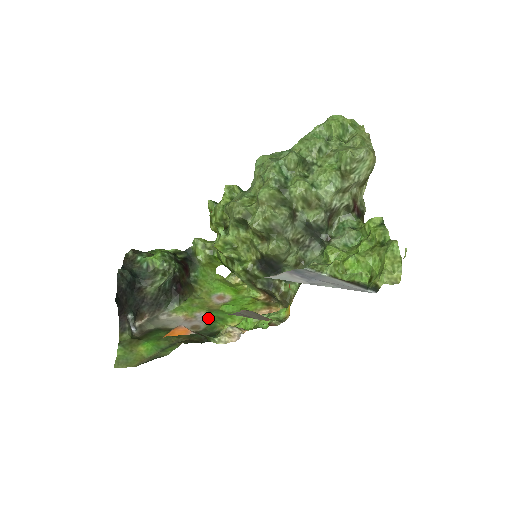
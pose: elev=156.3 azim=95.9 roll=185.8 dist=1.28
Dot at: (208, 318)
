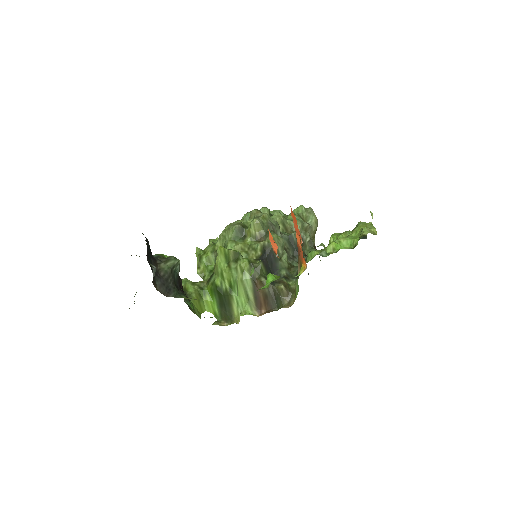
Dot at: occluded
